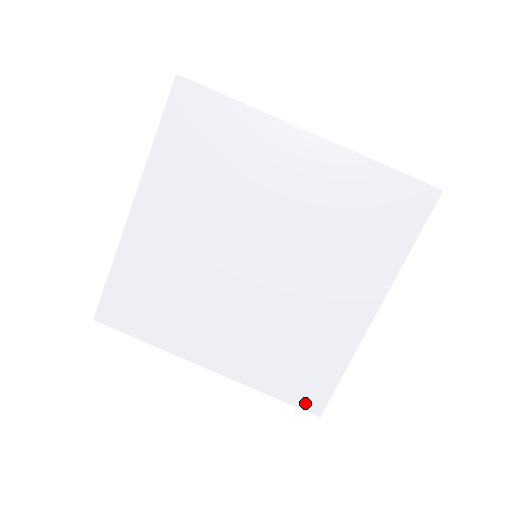
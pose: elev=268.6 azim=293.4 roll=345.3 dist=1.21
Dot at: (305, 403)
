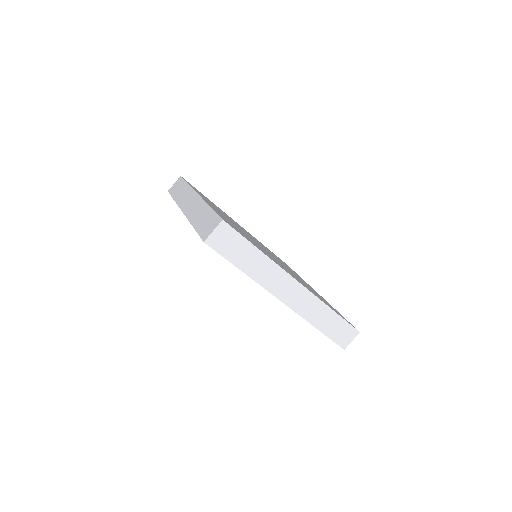
Dot at: occluded
